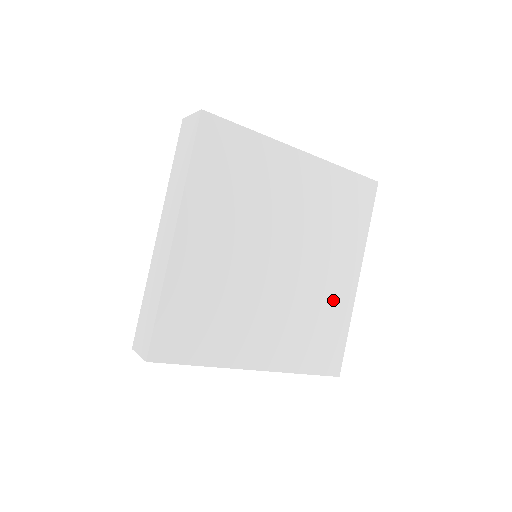
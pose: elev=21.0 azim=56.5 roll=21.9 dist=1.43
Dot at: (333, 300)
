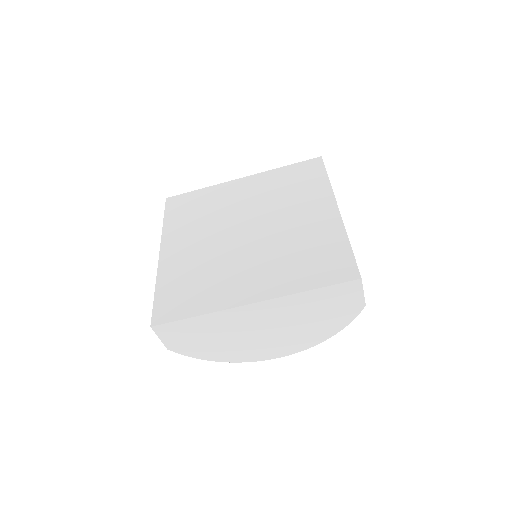
Dot at: (316, 231)
